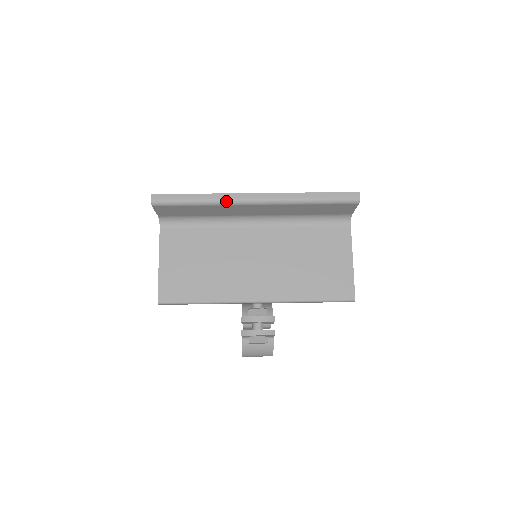
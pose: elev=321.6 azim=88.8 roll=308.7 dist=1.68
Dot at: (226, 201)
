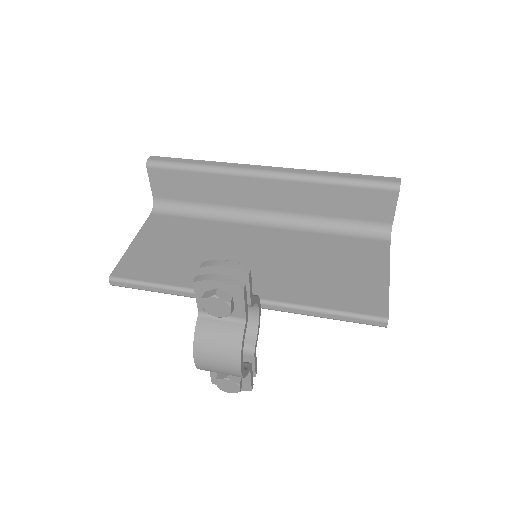
Dot at: (231, 169)
